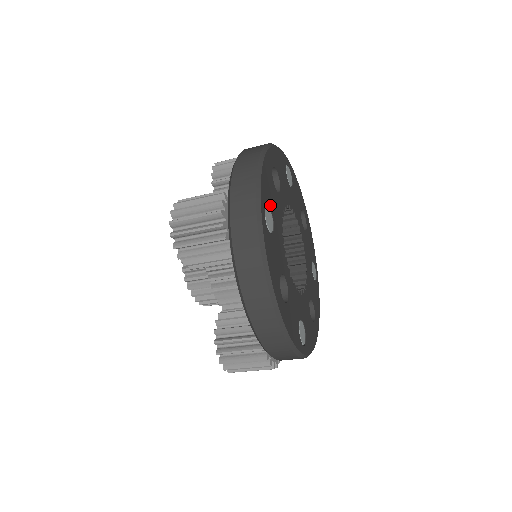
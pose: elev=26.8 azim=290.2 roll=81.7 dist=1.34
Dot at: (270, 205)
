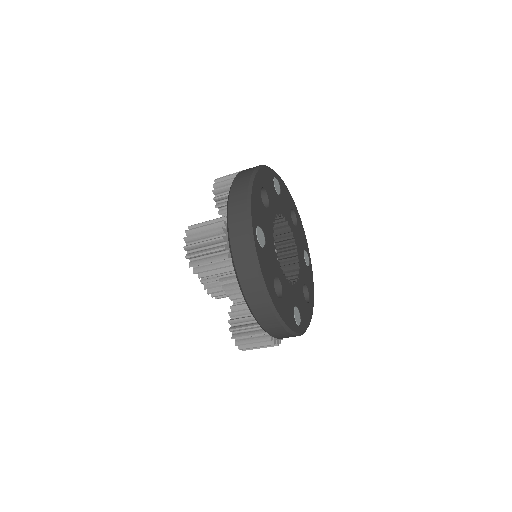
Dot at: (261, 224)
